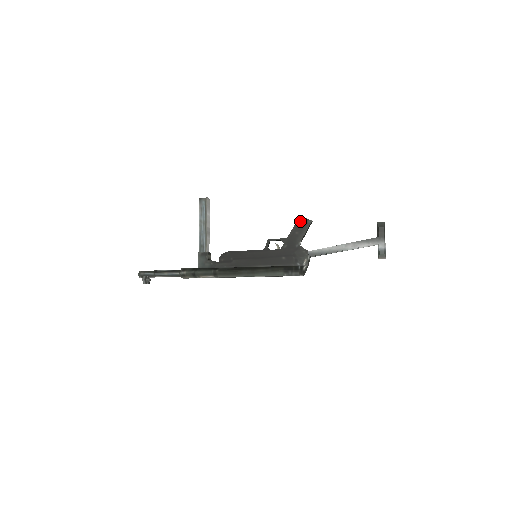
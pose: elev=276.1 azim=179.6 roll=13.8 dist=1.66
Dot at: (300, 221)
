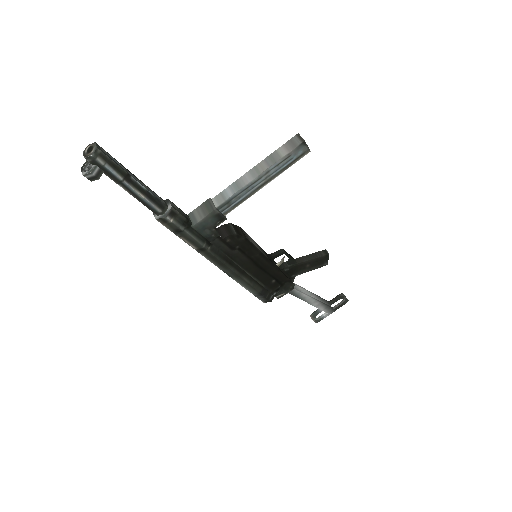
Dot at: (323, 258)
